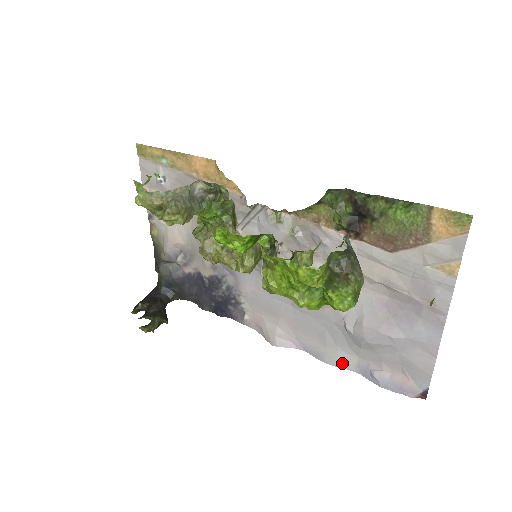
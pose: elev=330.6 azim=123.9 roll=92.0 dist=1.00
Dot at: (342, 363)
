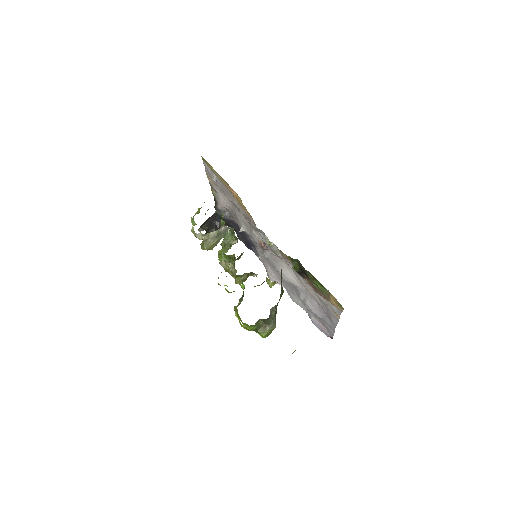
Dot at: (300, 305)
